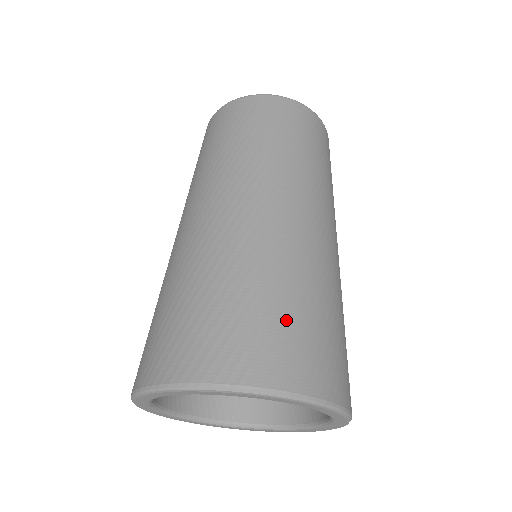
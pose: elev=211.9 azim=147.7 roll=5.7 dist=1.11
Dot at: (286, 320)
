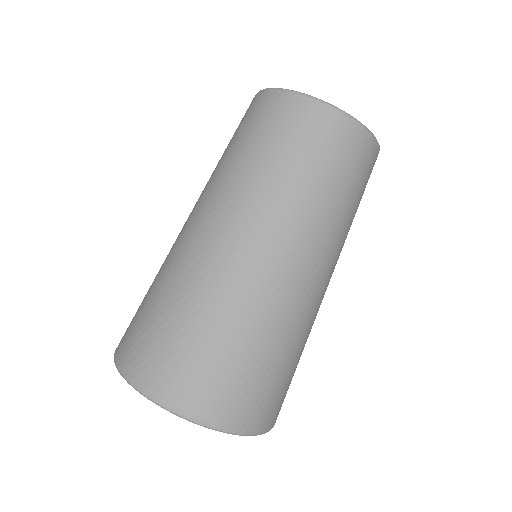
Dot at: occluded
